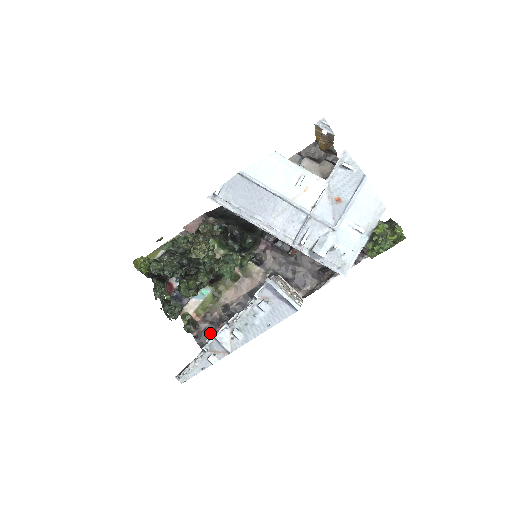
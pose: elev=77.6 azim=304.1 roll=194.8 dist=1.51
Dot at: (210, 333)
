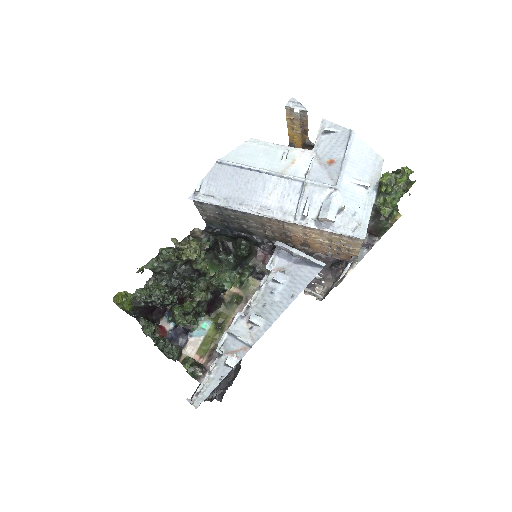
Dot at: occluded
